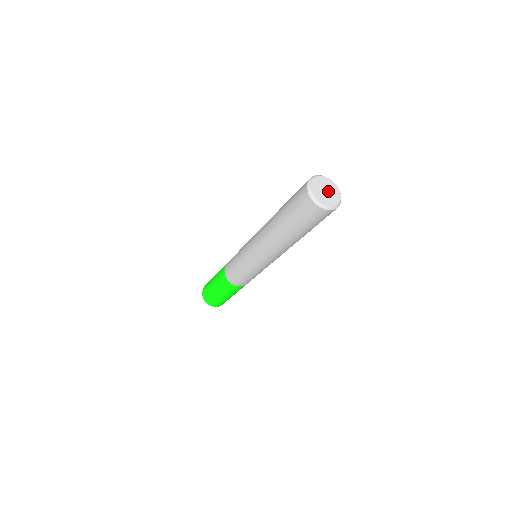
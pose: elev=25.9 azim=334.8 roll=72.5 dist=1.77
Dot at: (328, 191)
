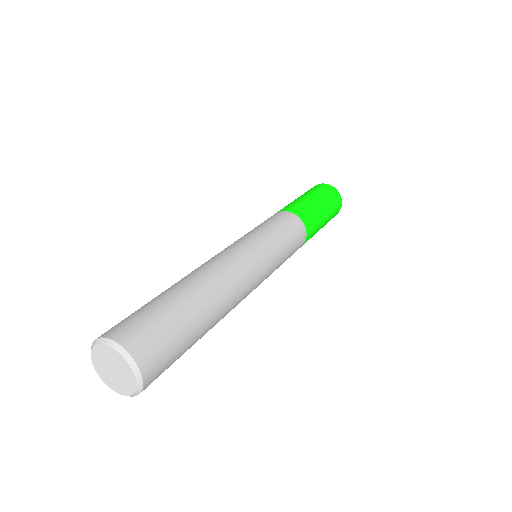
Dot at: (116, 374)
